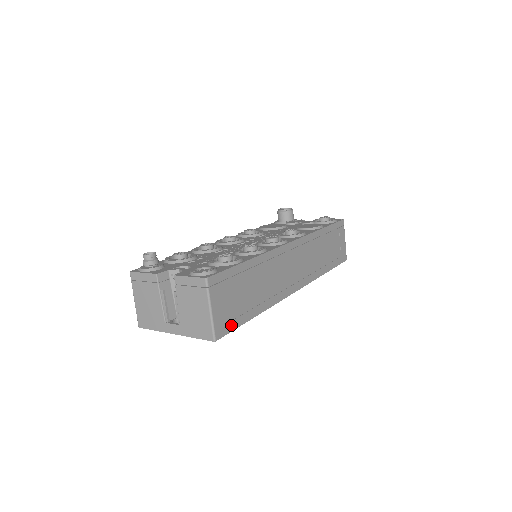
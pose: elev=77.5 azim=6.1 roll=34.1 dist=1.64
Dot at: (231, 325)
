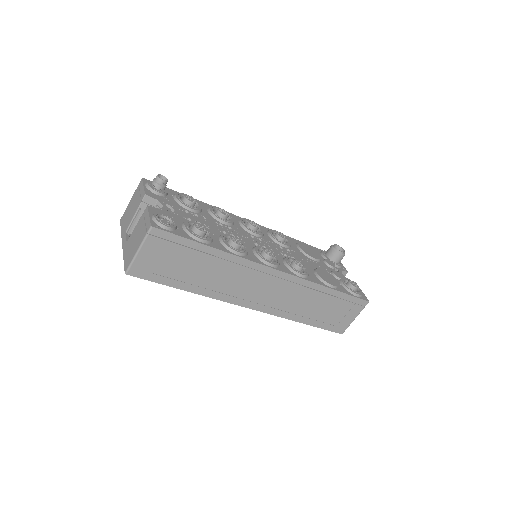
Dot at: (152, 276)
